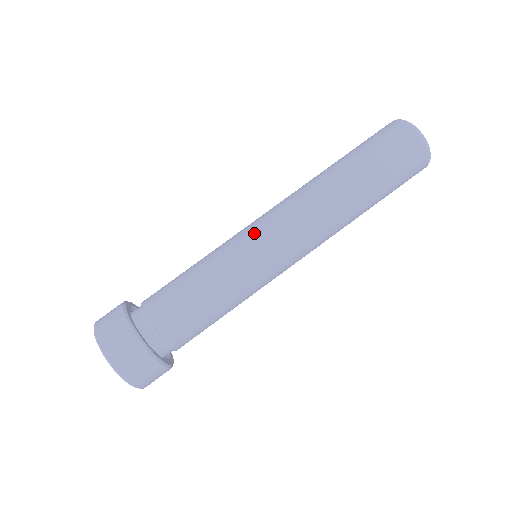
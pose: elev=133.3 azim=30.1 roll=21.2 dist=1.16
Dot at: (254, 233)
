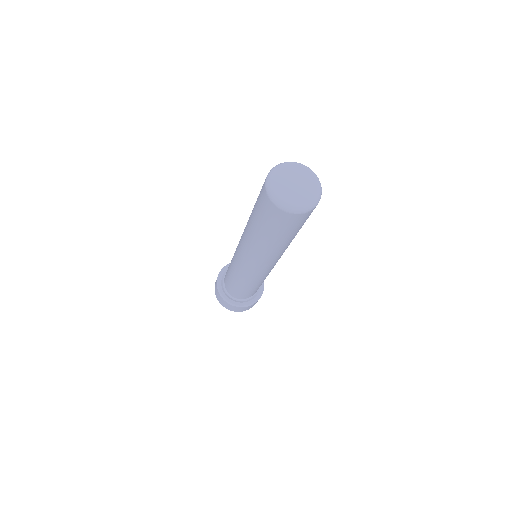
Dot at: (249, 272)
